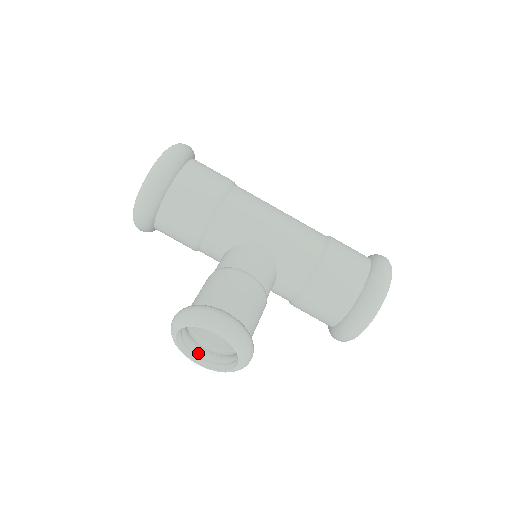
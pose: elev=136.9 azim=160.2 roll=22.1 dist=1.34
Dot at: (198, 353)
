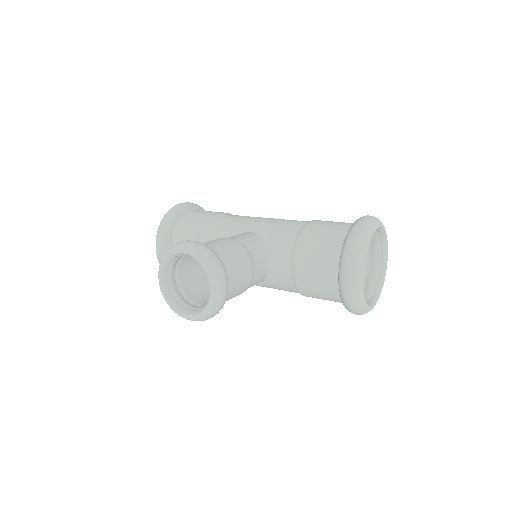
Dot at: (187, 307)
